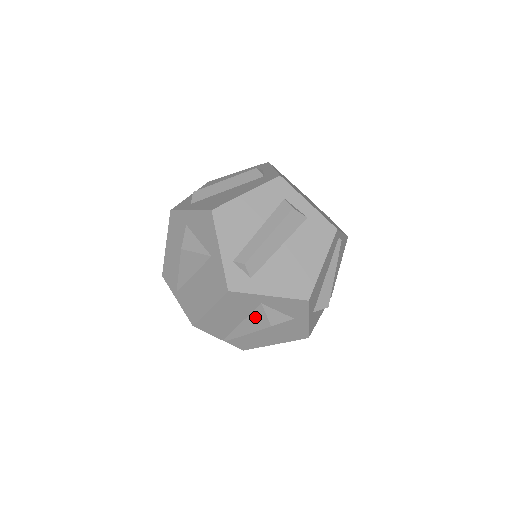
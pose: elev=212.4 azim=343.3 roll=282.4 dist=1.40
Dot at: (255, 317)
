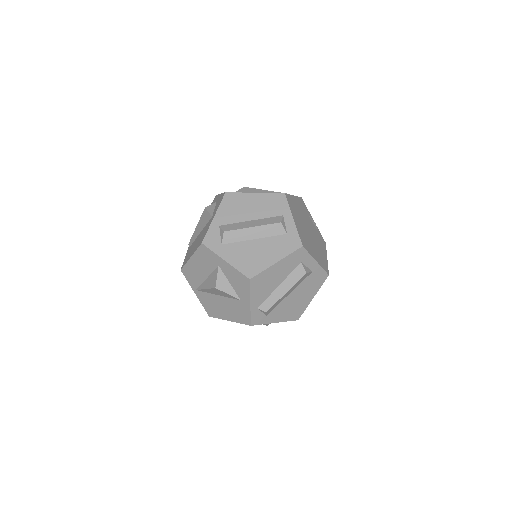
Dot at: occluded
